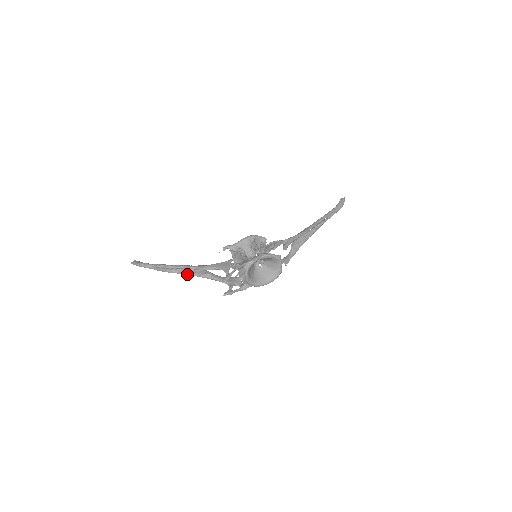
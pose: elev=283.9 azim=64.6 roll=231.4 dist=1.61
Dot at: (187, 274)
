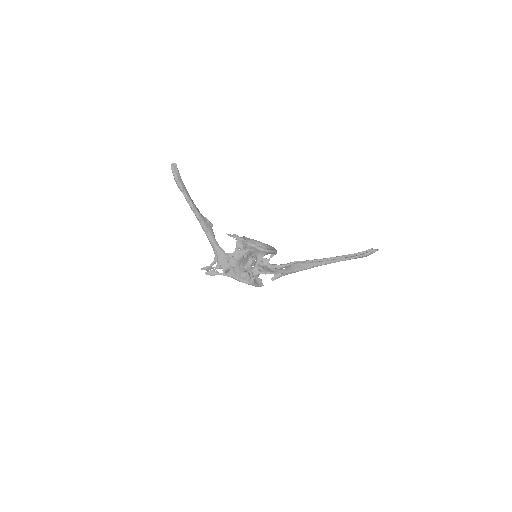
Dot at: occluded
